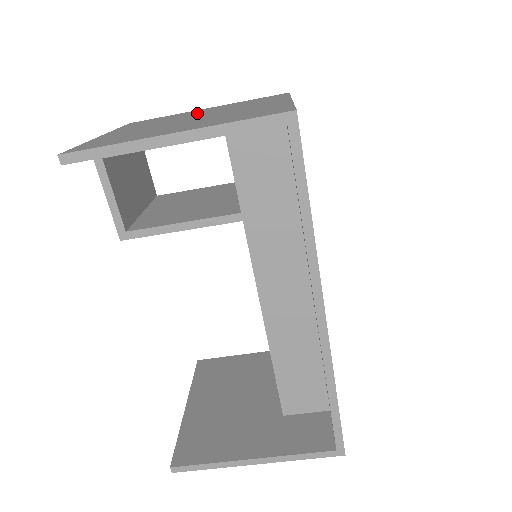
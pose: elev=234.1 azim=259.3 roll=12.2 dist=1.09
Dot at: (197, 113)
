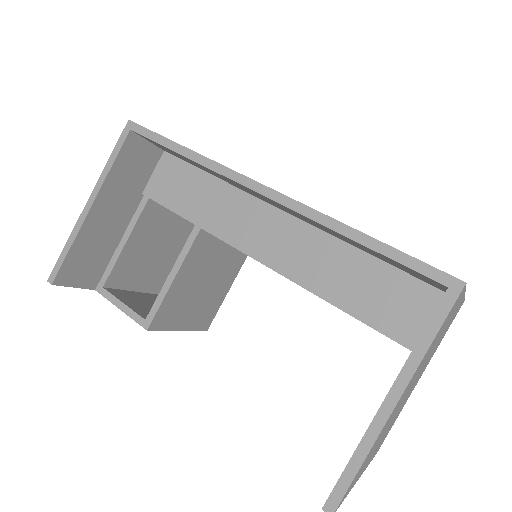
Dot at: occluded
